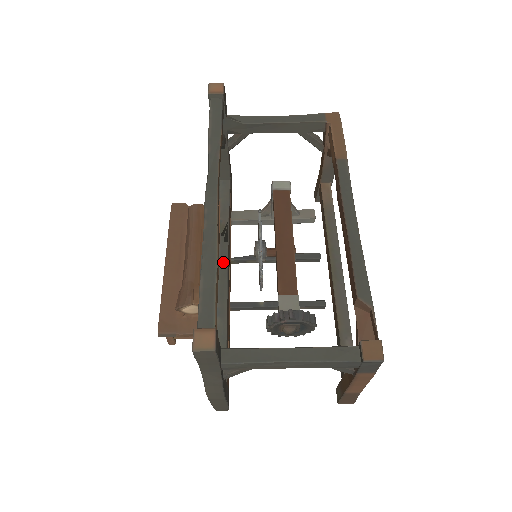
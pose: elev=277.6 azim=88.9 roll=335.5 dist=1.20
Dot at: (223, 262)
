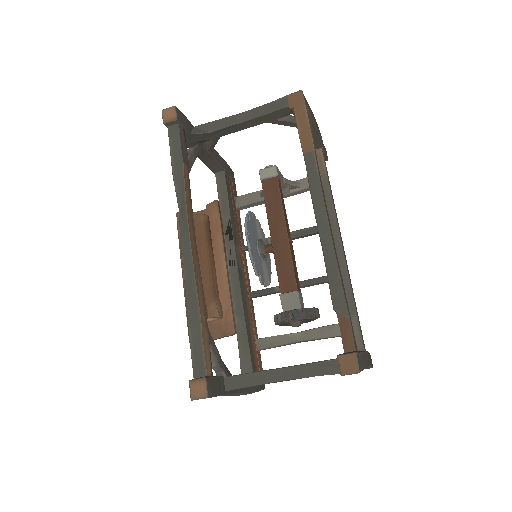
Dot at: (232, 262)
